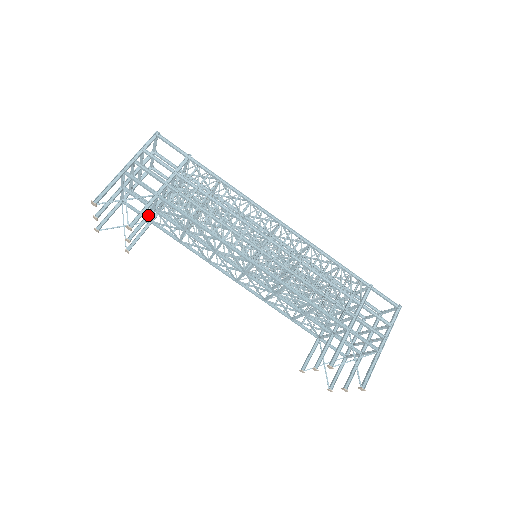
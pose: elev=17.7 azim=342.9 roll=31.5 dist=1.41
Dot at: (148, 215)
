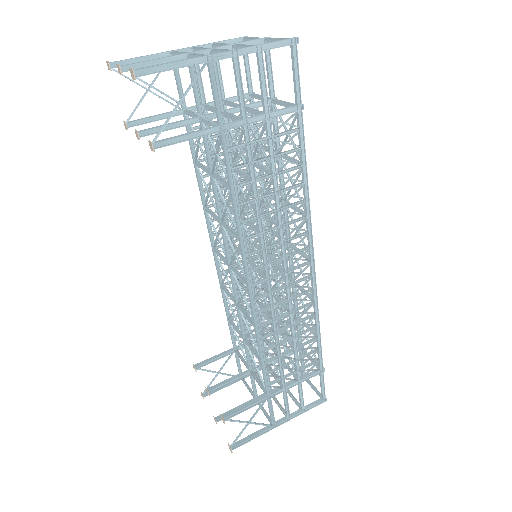
Dot at: (188, 121)
